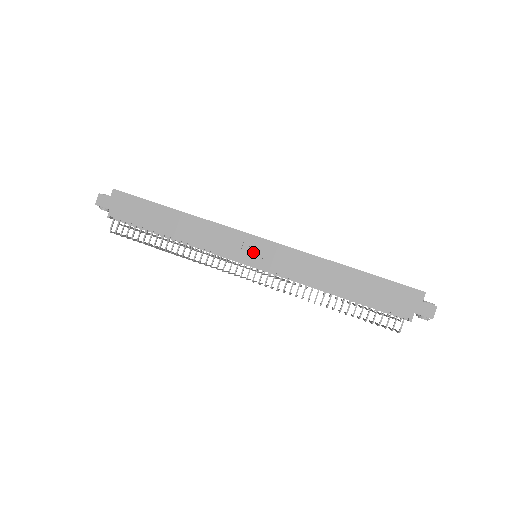
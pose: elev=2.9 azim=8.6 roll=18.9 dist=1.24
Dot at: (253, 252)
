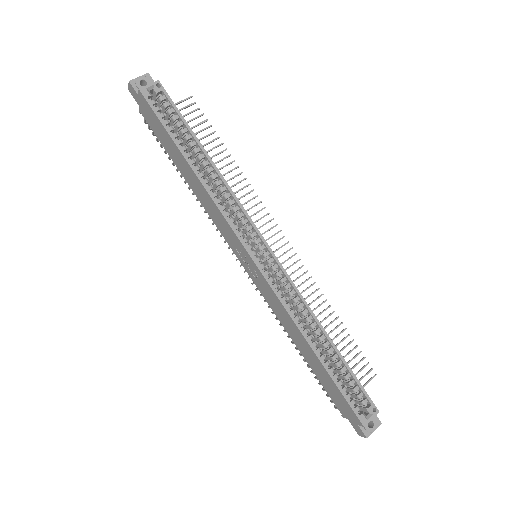
Dot at: (245, 260)
